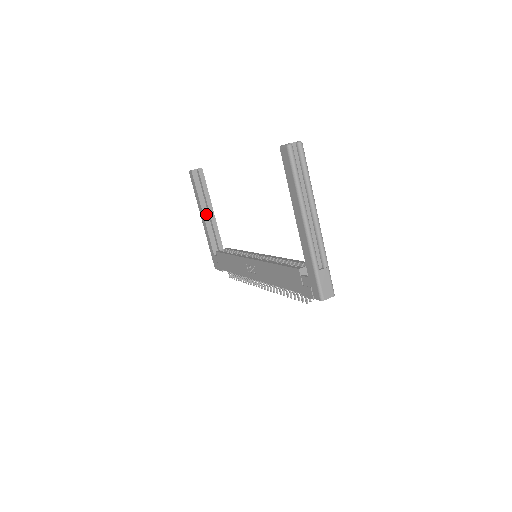
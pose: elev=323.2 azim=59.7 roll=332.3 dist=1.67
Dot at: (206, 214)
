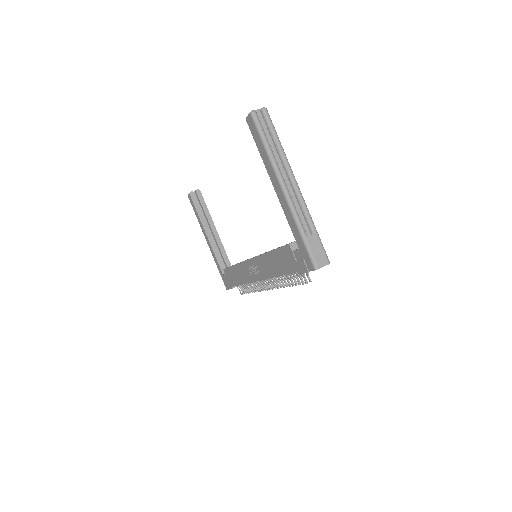
Dot at: (209, 234)
